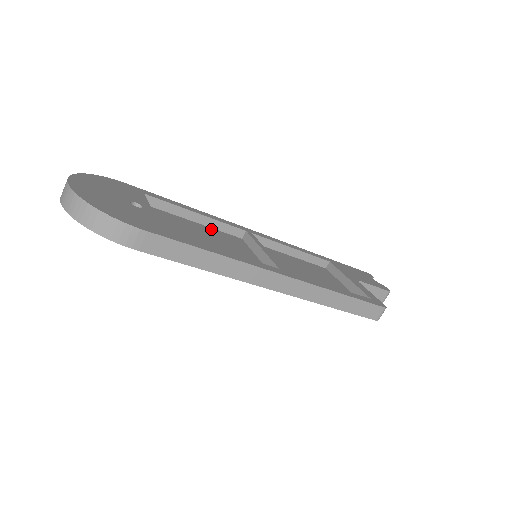
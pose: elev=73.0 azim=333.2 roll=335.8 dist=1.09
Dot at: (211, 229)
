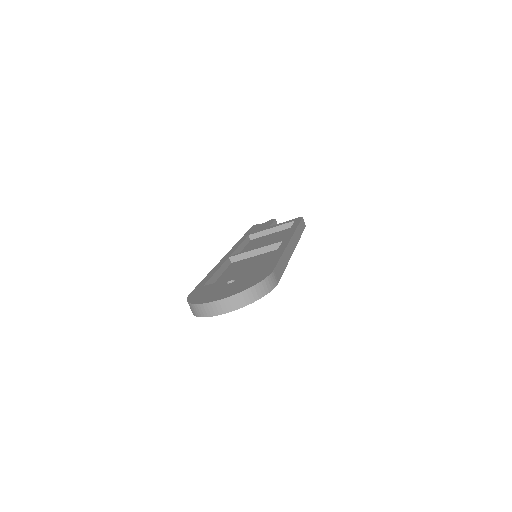
Dot at: (226, 271)
